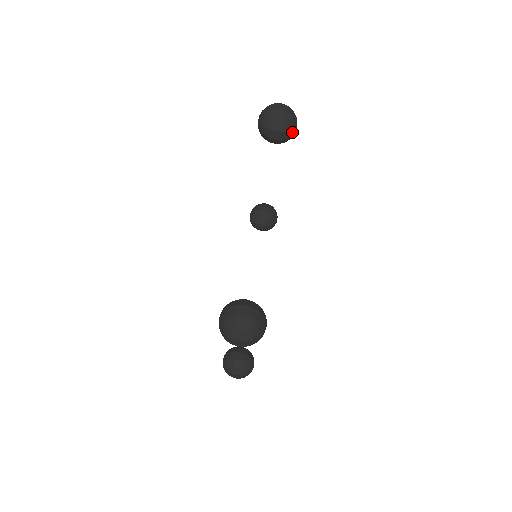
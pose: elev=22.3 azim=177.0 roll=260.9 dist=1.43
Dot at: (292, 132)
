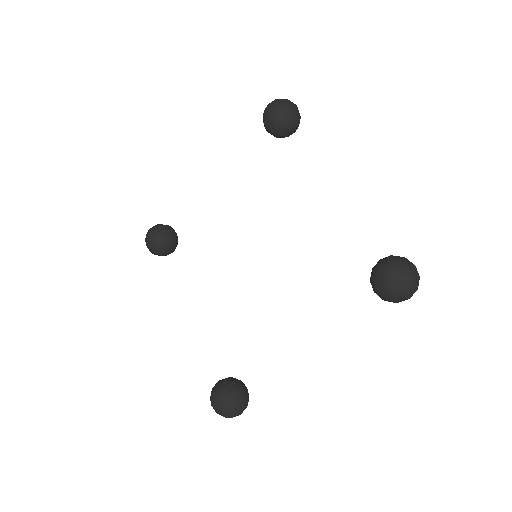
Dot at: occluded
